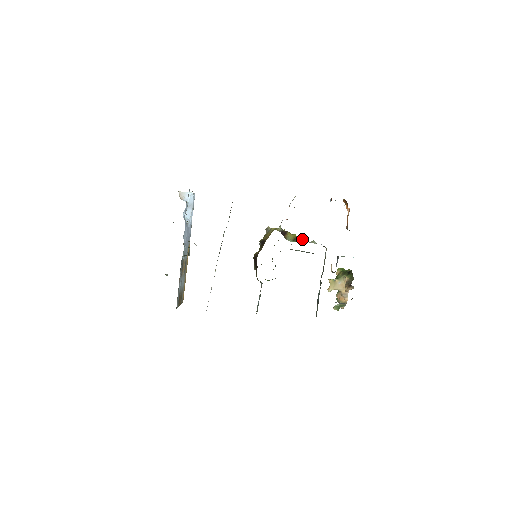
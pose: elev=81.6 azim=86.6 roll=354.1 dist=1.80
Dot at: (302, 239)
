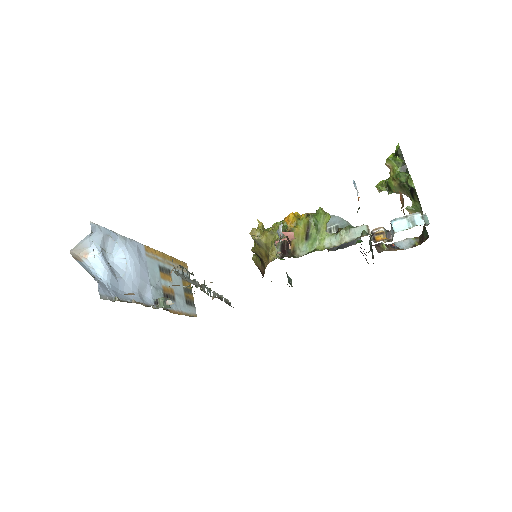
Dot at: (320, 228)
